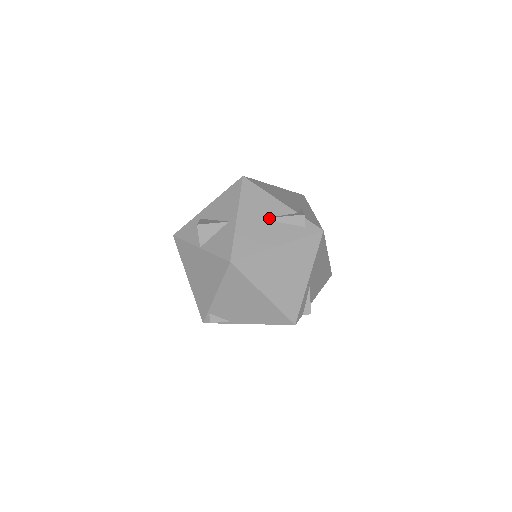
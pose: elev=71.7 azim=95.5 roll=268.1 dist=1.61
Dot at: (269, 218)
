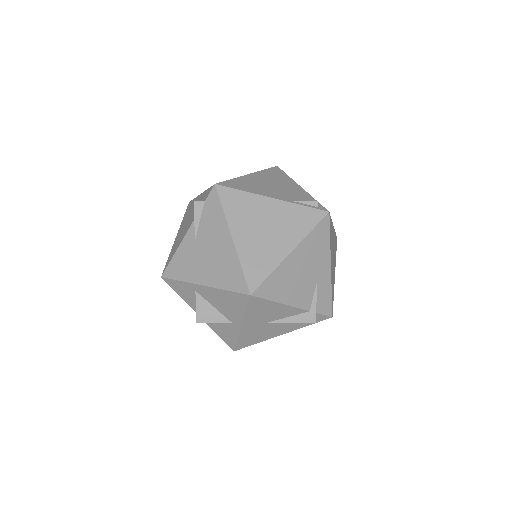
Dot at: (276, 322)
